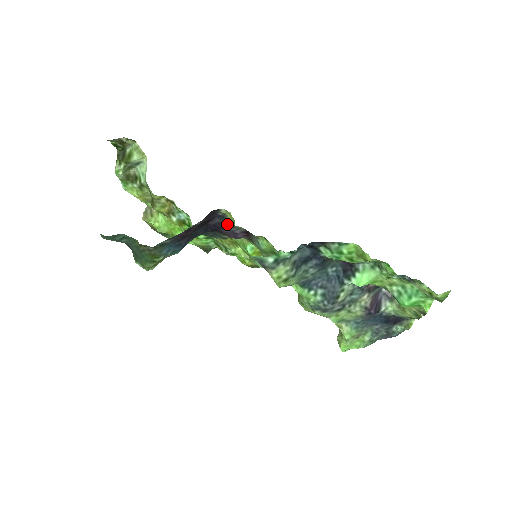
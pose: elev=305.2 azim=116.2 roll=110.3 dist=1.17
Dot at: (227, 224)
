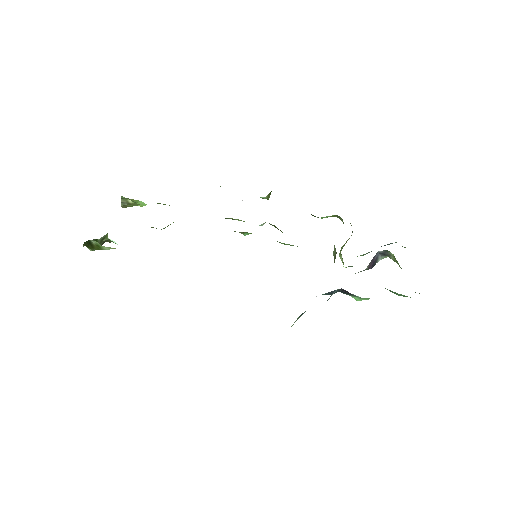
Dot at: occluded
